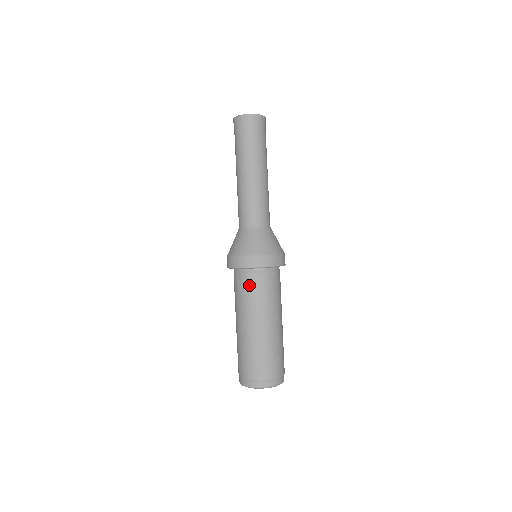
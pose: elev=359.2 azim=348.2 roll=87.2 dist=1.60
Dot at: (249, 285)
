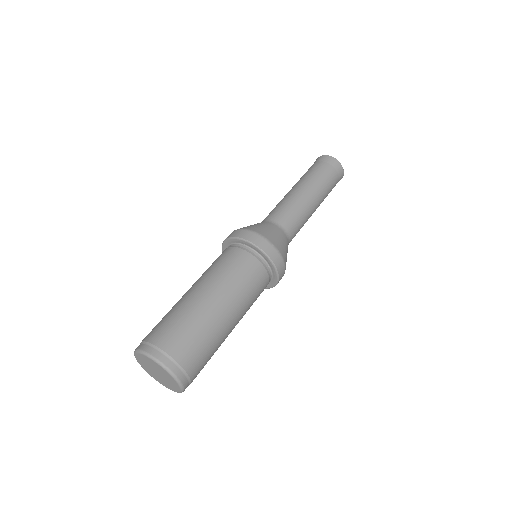
Dot at: (231, 257)
